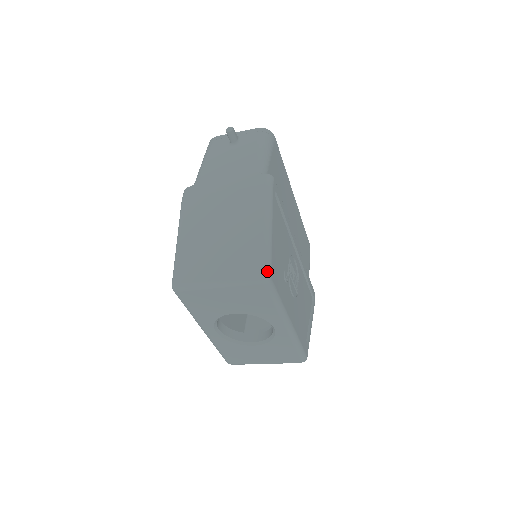
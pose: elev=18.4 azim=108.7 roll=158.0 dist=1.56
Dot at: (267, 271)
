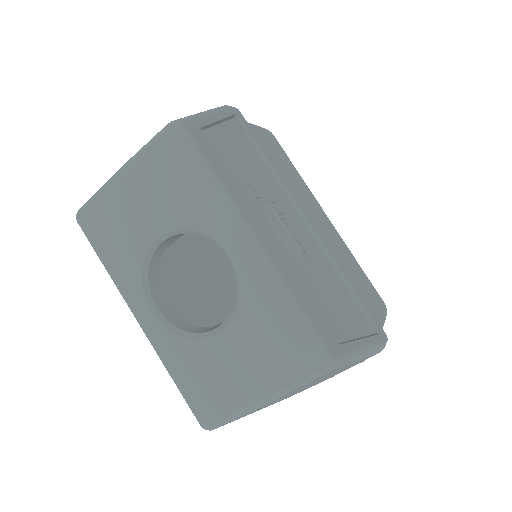
Dot at: (179, 119)
